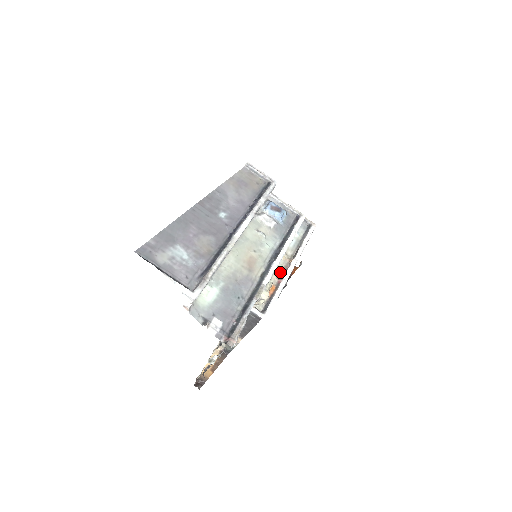
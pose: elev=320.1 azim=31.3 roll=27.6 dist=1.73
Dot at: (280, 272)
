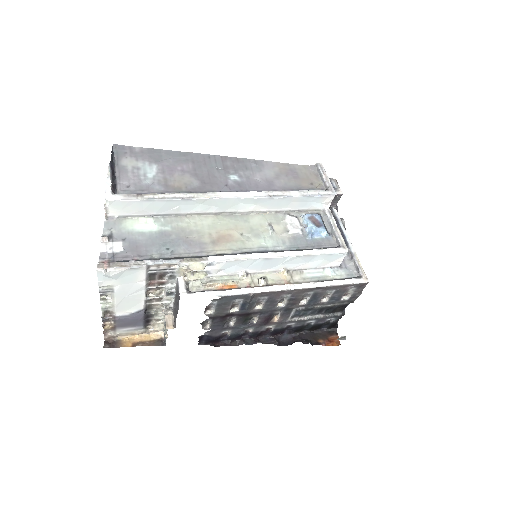
Dot at: (260, 281)
